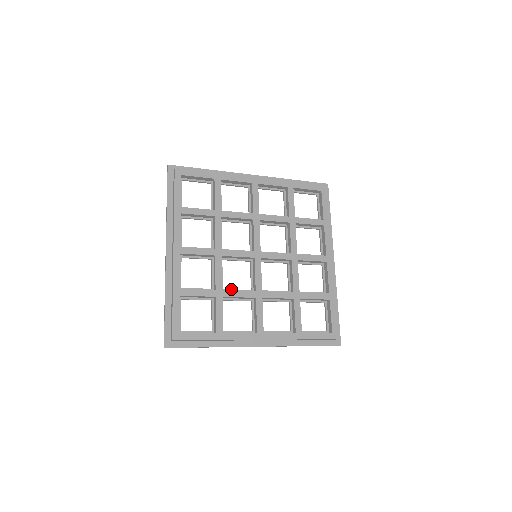
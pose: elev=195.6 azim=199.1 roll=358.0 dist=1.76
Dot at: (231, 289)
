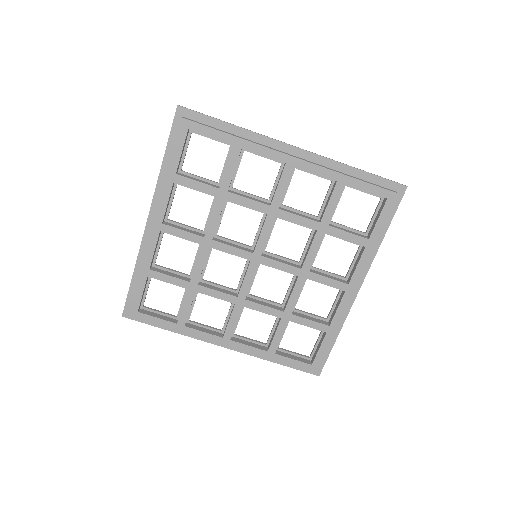
Dot at: (212, 283)
